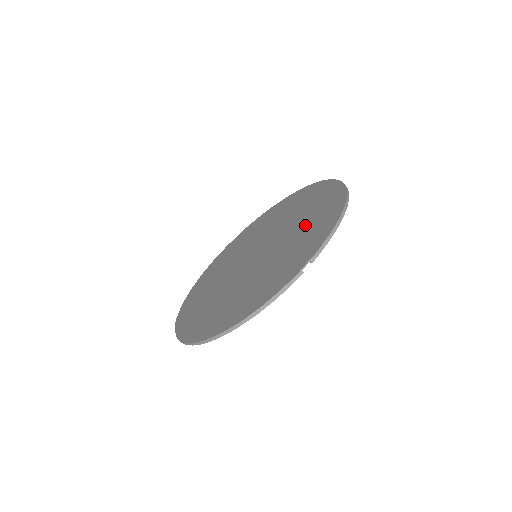
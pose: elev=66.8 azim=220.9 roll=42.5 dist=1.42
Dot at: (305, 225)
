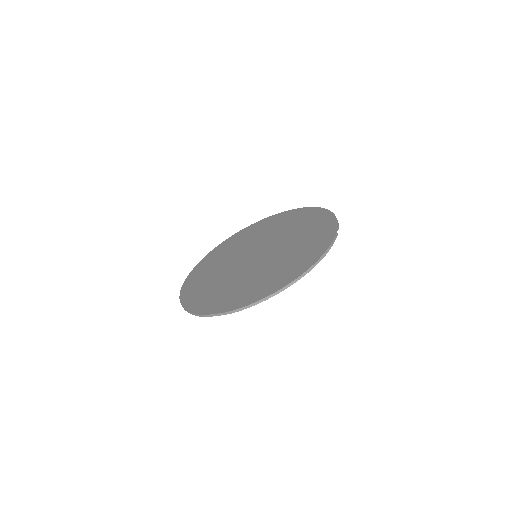
Dot at: (297, 227)
